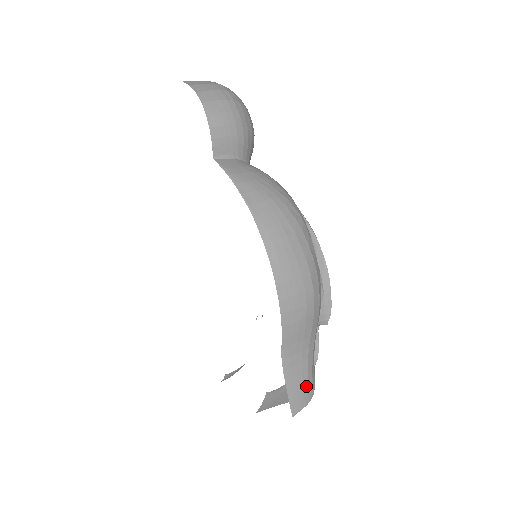
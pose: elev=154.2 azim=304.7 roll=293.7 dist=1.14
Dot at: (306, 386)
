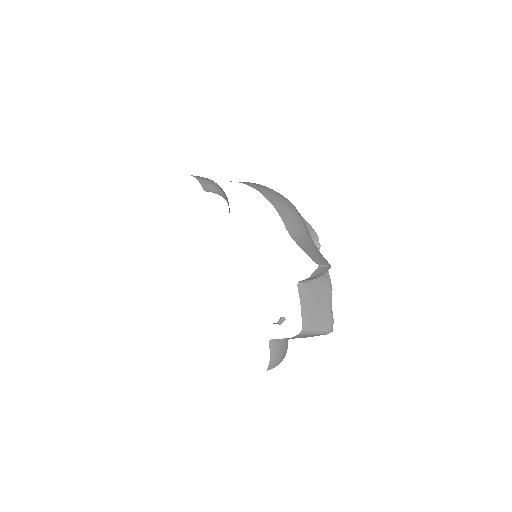
Dot at: (320, 256)
